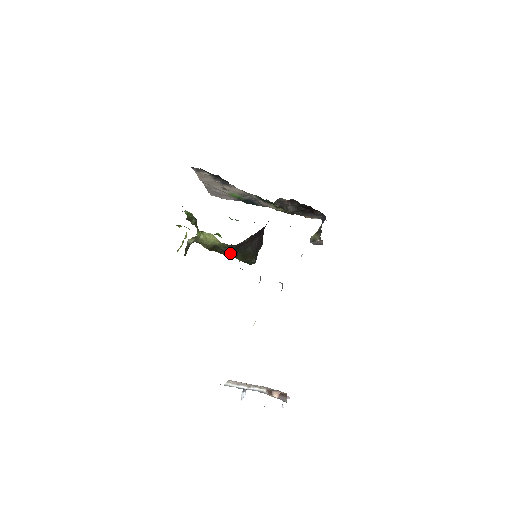
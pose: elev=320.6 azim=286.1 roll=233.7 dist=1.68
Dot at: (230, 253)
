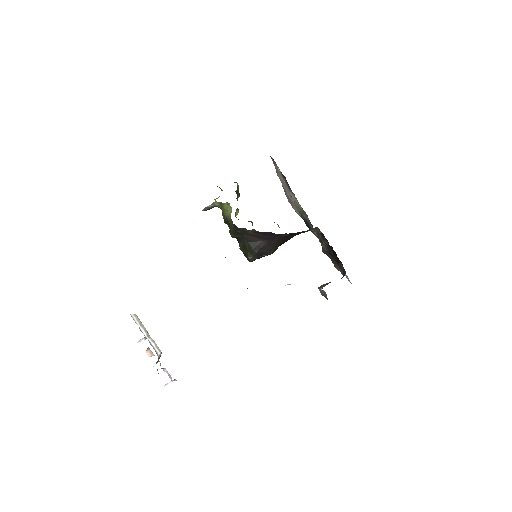
Dot at: (234, 234)
